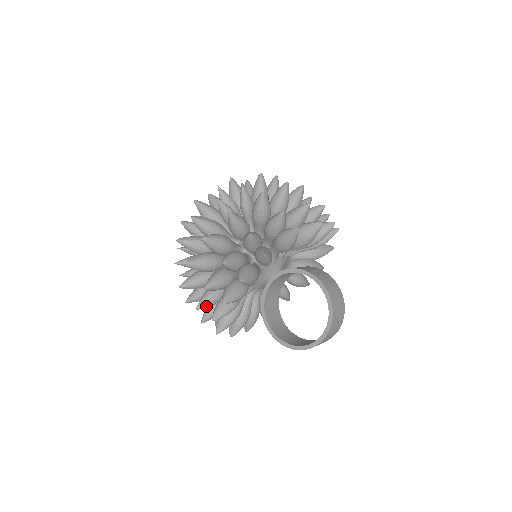
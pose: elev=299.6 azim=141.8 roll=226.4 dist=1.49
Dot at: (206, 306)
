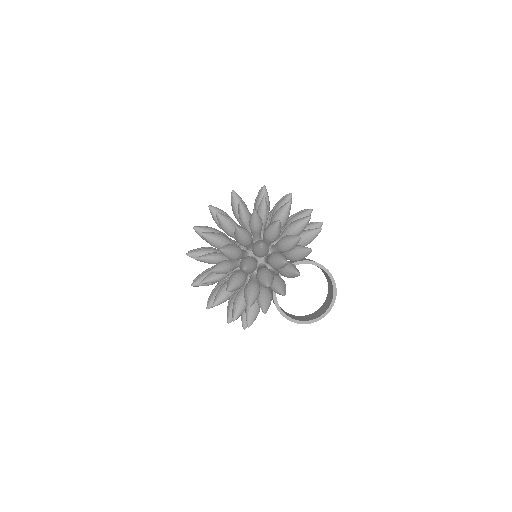
Dot at: (253, 303)
